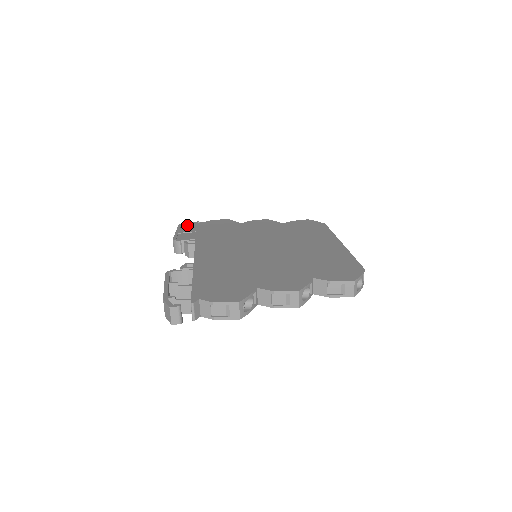
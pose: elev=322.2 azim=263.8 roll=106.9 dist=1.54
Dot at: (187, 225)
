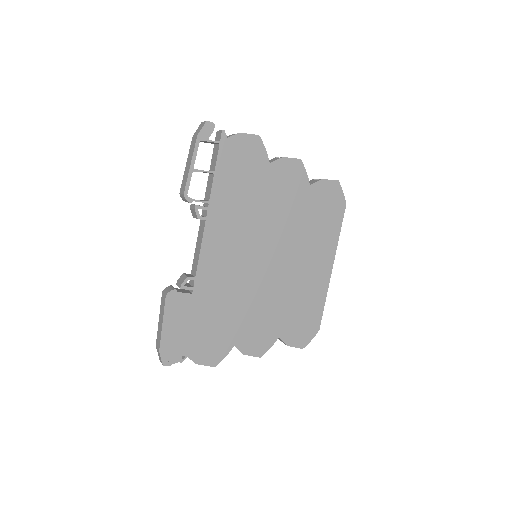
Dot at: occluded
